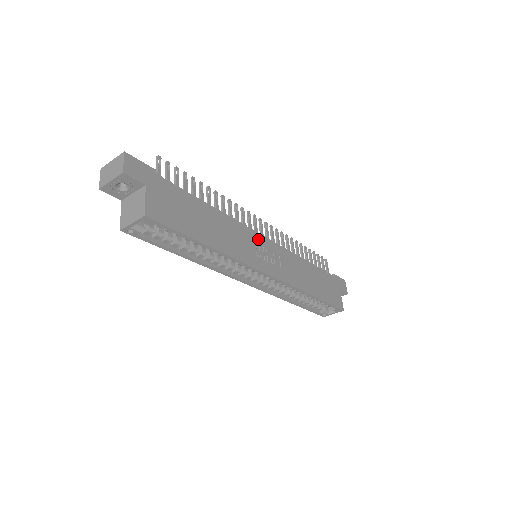
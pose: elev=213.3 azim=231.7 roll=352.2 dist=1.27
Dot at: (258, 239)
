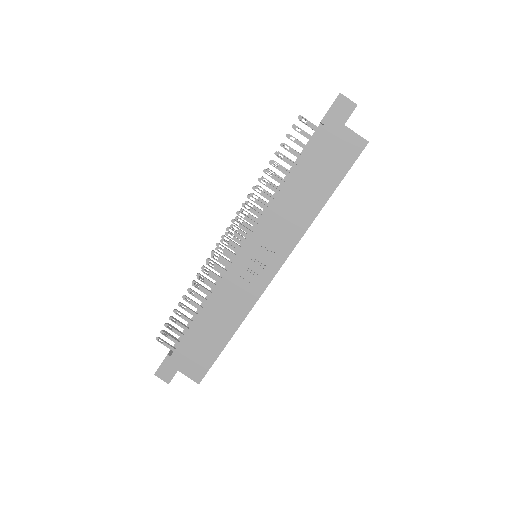
Dot at: (240, 265)
